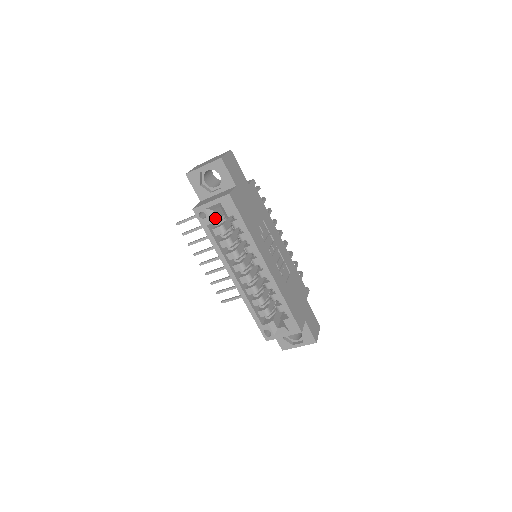
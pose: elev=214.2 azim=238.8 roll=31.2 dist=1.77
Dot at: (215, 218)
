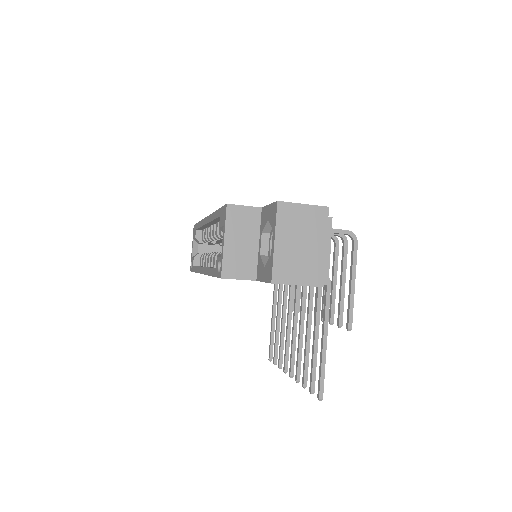
Dot at: (197, 255)
